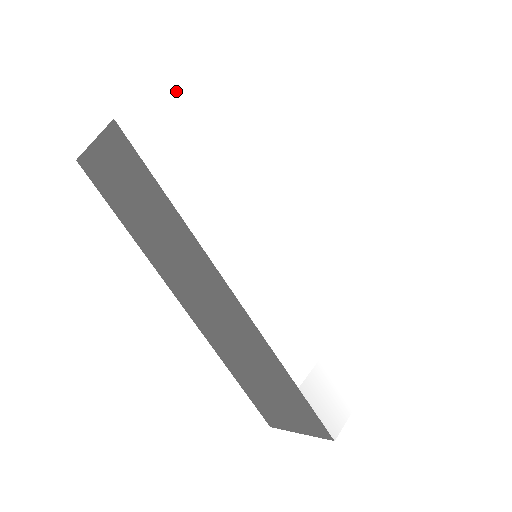
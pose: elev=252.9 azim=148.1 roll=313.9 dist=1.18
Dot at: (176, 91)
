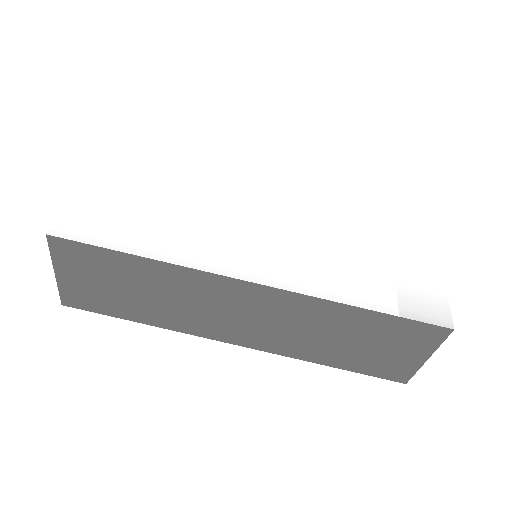
Dot at: (83, 187)
